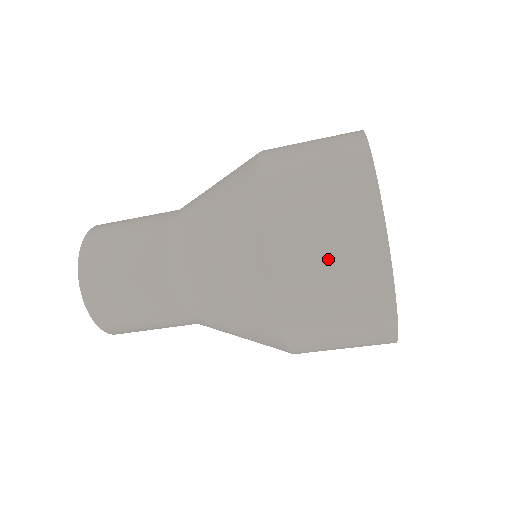
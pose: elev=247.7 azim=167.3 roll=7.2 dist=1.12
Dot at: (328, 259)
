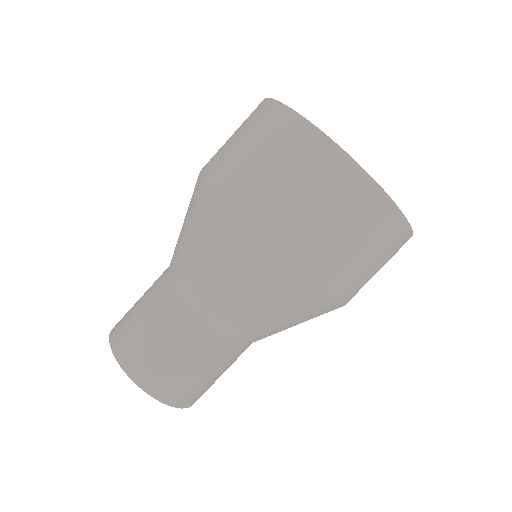
Dot at: (255, 149)
